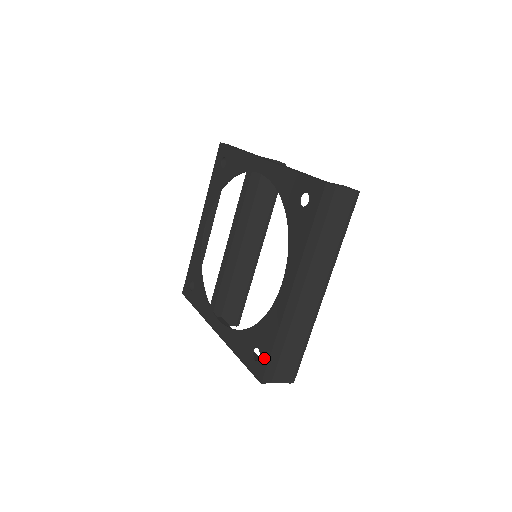
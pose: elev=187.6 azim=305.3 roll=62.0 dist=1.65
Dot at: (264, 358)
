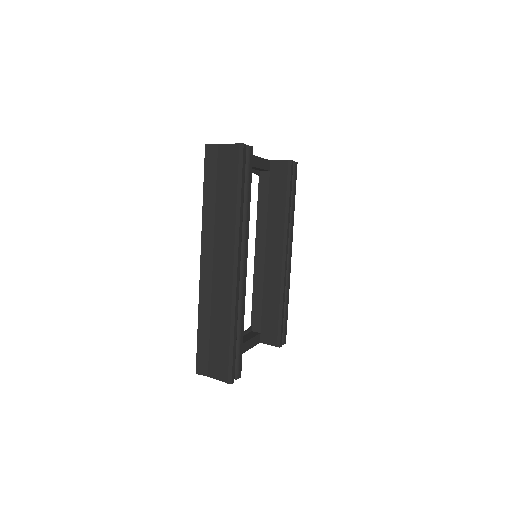
Dot at: occluded
